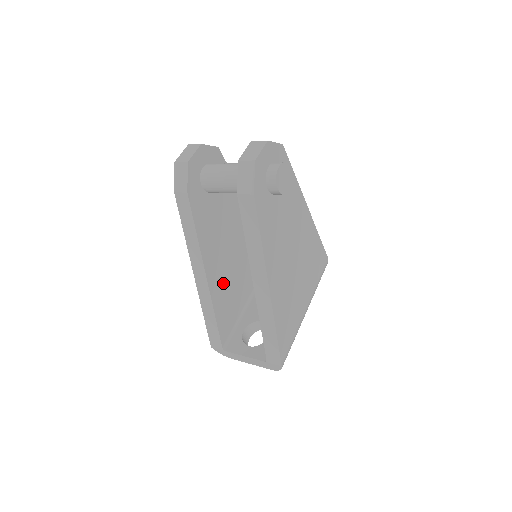
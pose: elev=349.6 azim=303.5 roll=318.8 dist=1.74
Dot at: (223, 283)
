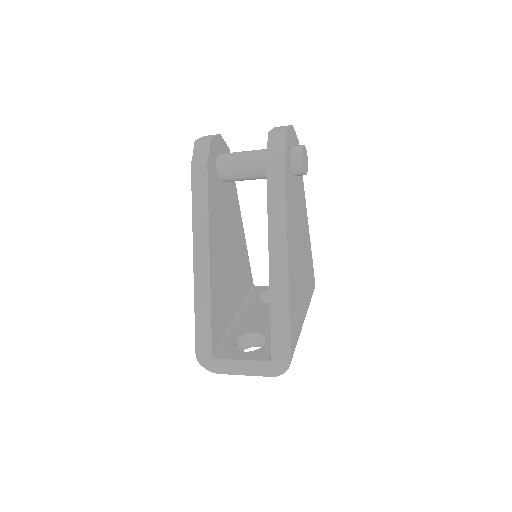
Dot at: (220, 280)
